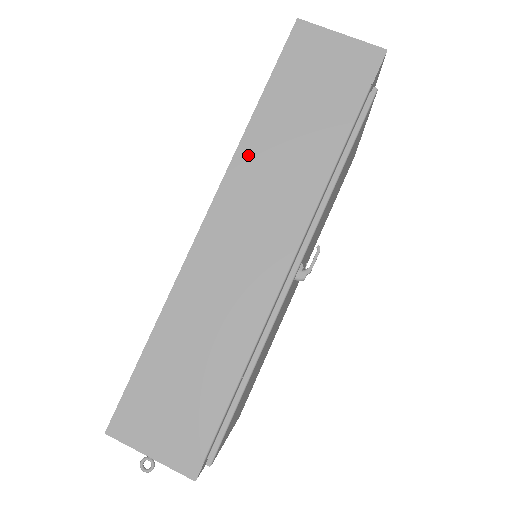
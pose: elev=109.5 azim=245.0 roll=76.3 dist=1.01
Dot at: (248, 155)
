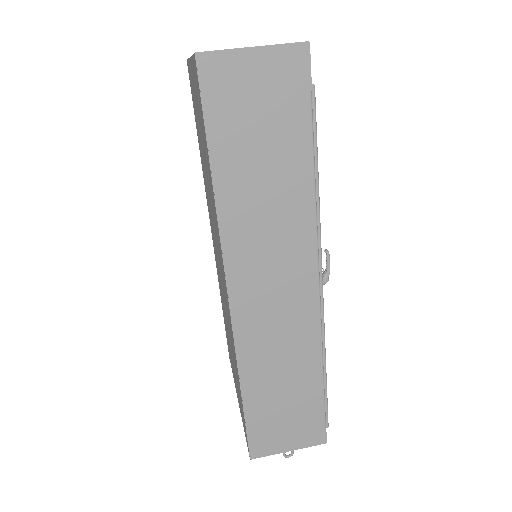
Dot at: (232, 225)
